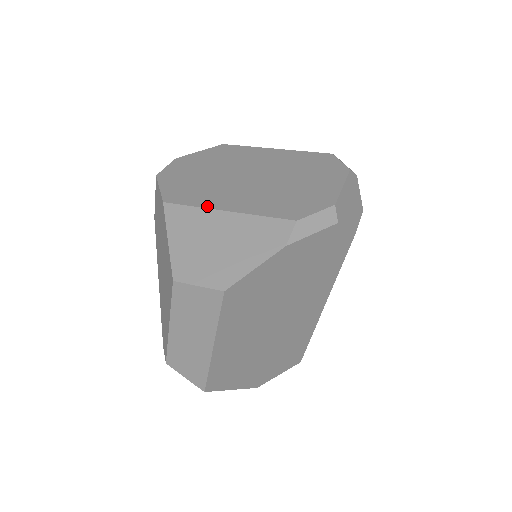
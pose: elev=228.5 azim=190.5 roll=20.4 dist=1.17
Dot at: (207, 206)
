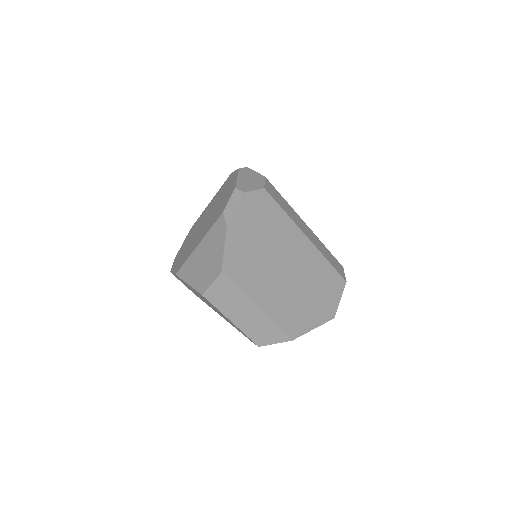
Dot at: (191, 253)
